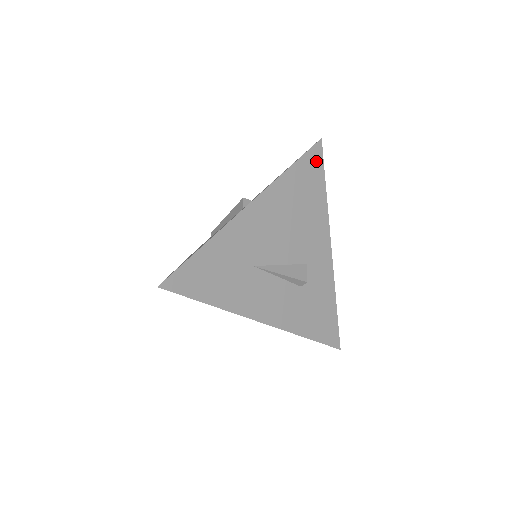
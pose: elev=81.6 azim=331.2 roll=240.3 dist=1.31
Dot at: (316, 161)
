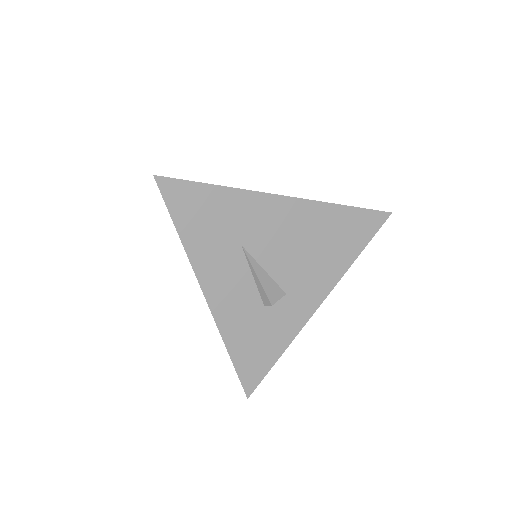
Dot at: (371, 225)
